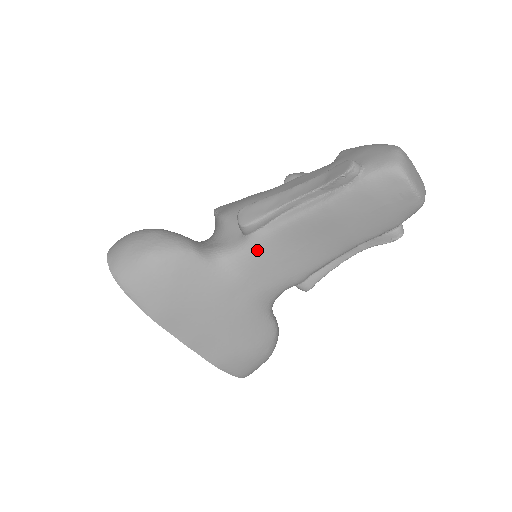
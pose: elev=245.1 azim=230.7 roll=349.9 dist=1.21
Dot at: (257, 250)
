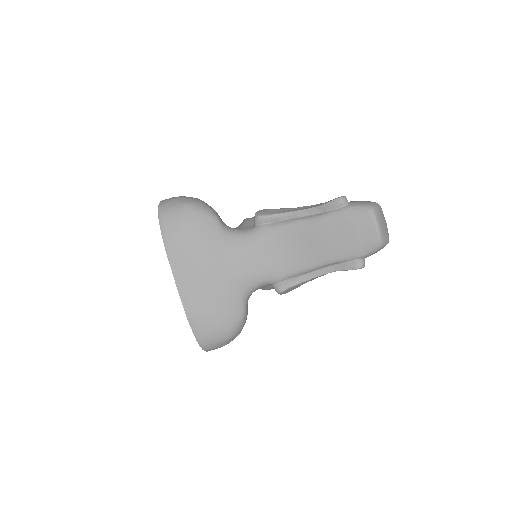
Dot at: (258, 237)
